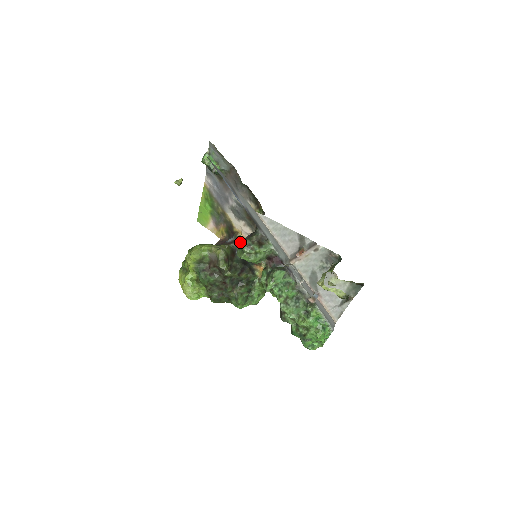
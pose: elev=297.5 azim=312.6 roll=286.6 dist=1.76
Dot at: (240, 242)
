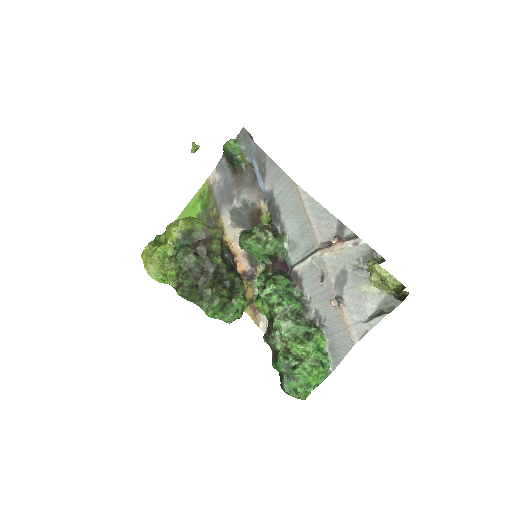
Dot at: (245, 230)
